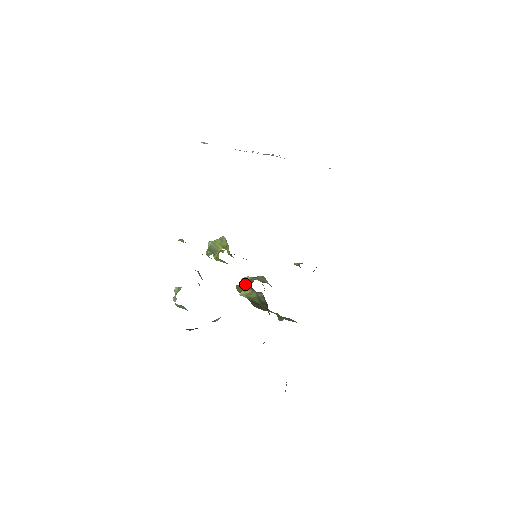
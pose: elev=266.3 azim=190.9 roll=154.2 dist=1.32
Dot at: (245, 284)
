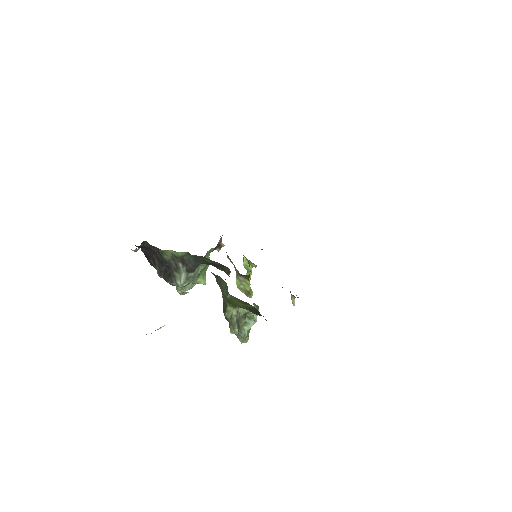
Dot at: occluded
